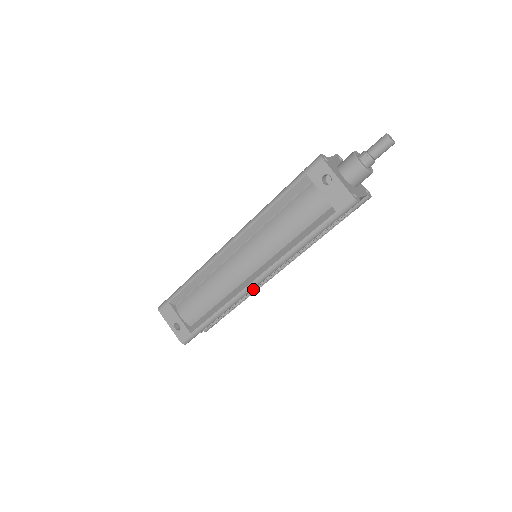
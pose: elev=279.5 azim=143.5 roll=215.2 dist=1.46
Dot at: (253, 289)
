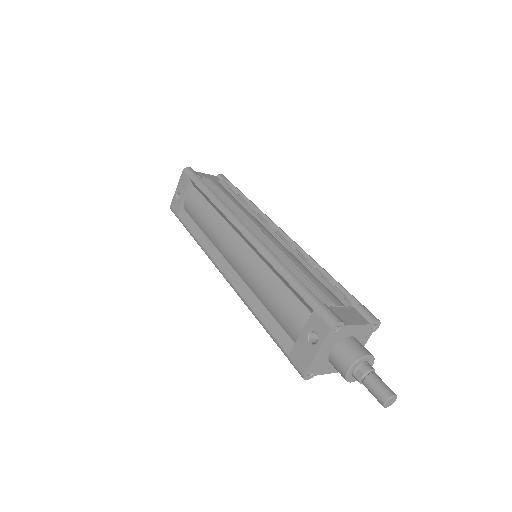
Dot at: occluded
